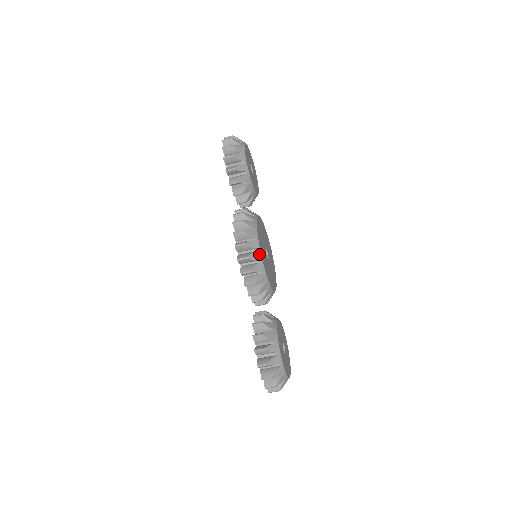
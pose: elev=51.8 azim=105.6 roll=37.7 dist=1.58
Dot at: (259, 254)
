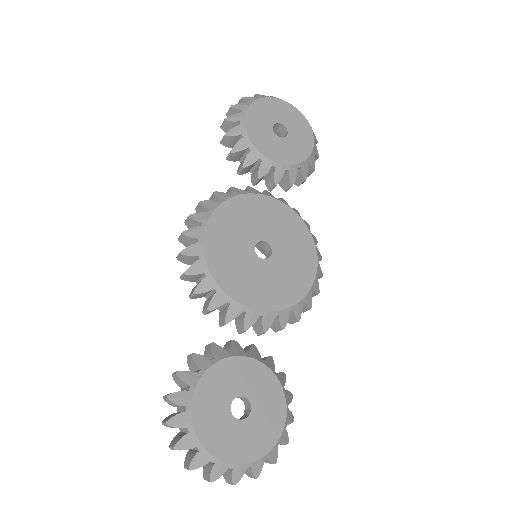
Dot at: (200, 247)
